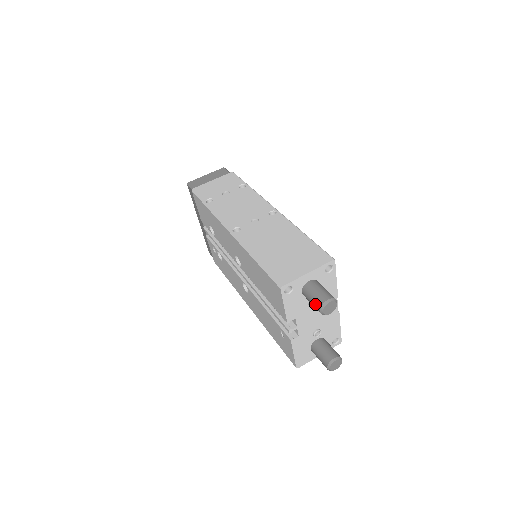
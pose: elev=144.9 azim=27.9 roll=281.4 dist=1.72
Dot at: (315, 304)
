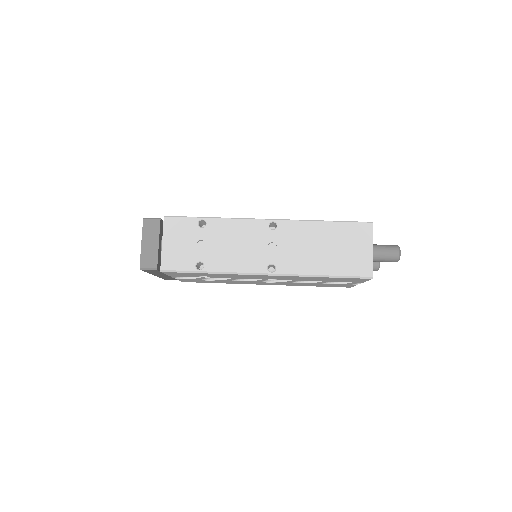
Dot at: occluded
